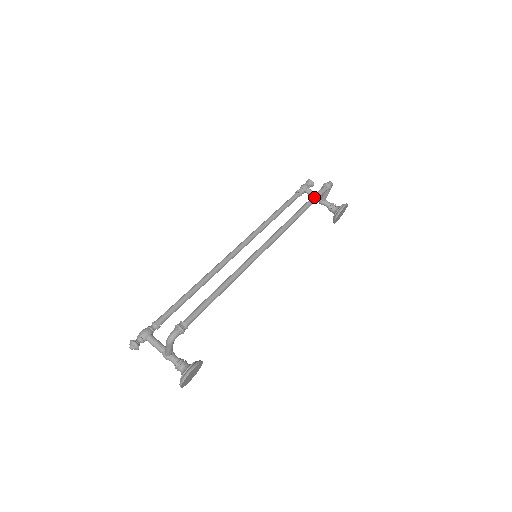
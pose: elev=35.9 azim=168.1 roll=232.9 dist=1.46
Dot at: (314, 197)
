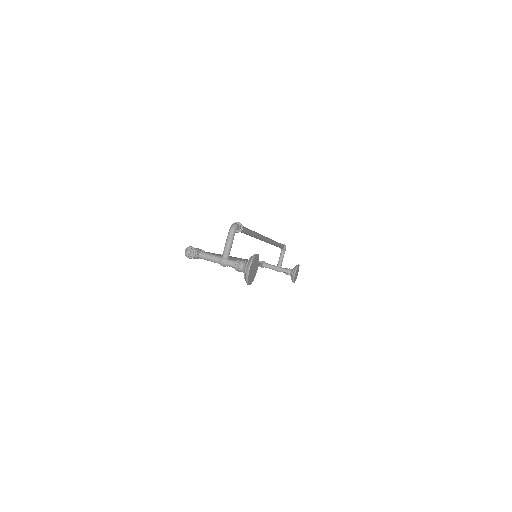
Dot at: occluded
